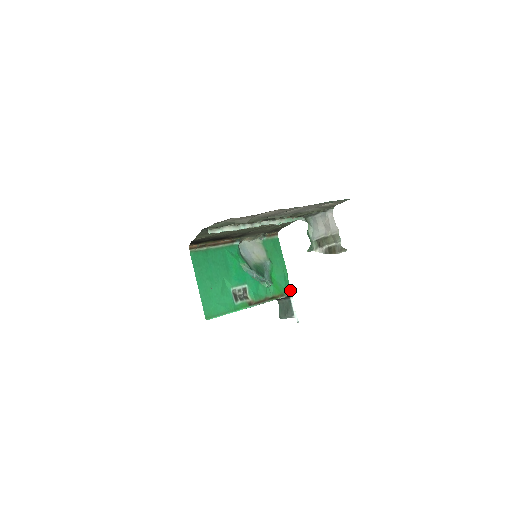
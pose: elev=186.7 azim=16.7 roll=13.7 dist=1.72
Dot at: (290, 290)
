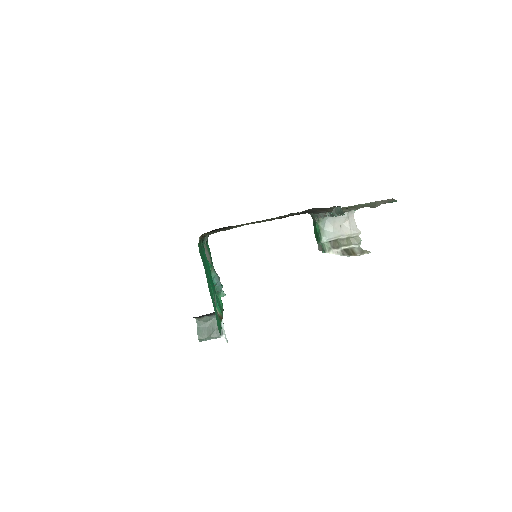
Dot at: occluded
